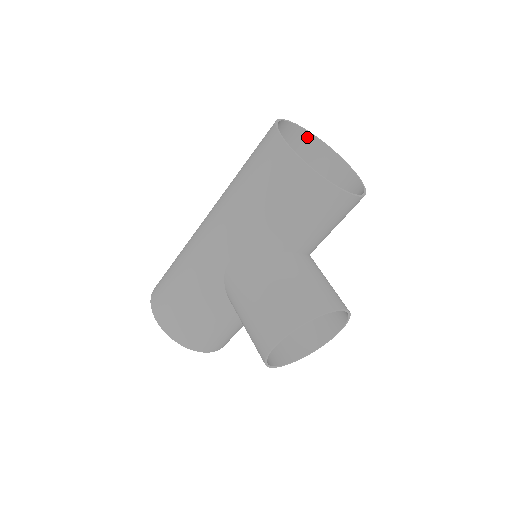
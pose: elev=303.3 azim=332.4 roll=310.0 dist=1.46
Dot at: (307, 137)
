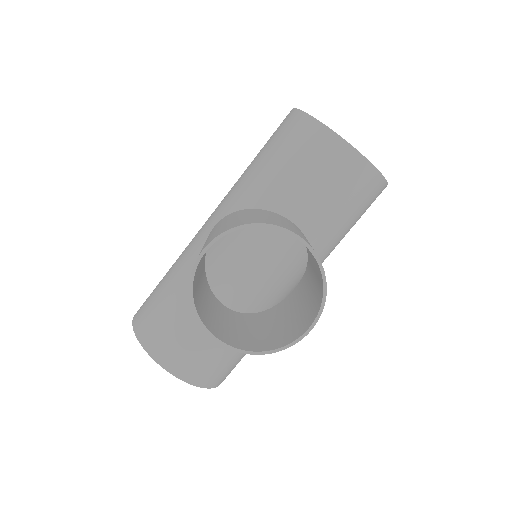
Dot at: occluded
